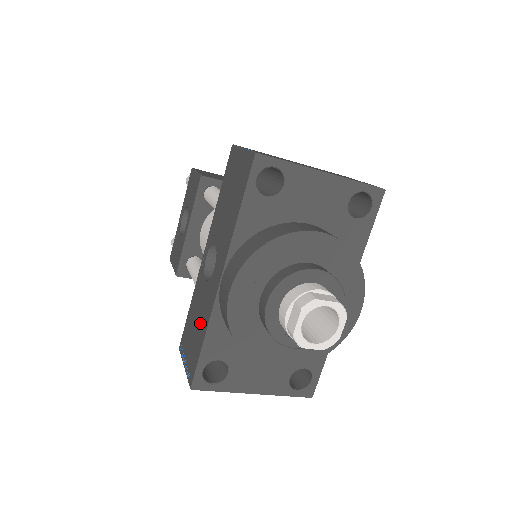
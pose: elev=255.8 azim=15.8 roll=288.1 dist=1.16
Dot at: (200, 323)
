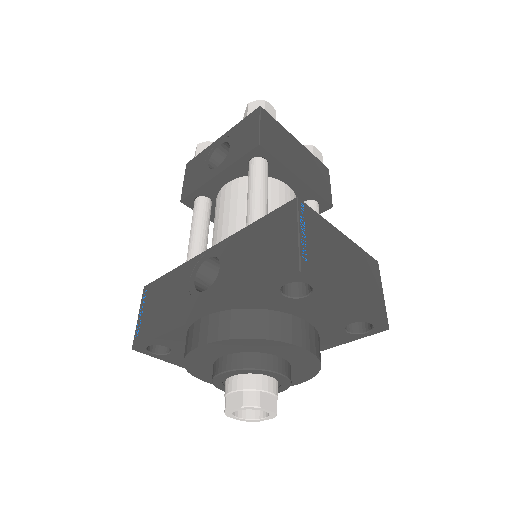
Dot at: (168, 312)
